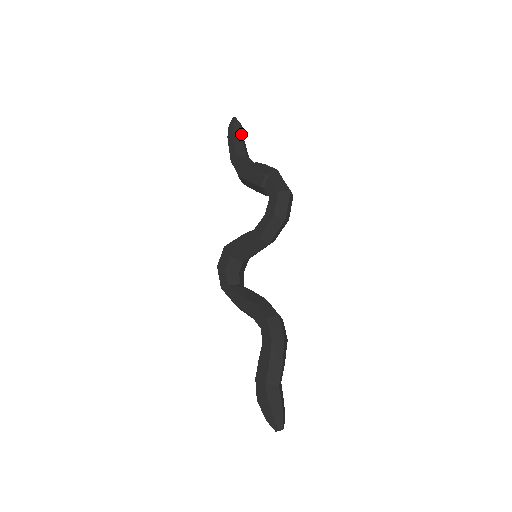
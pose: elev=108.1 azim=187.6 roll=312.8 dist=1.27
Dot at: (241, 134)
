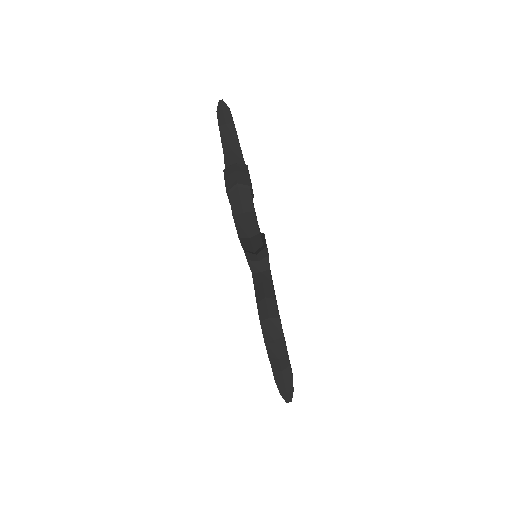
Dot at: (226, 122)
